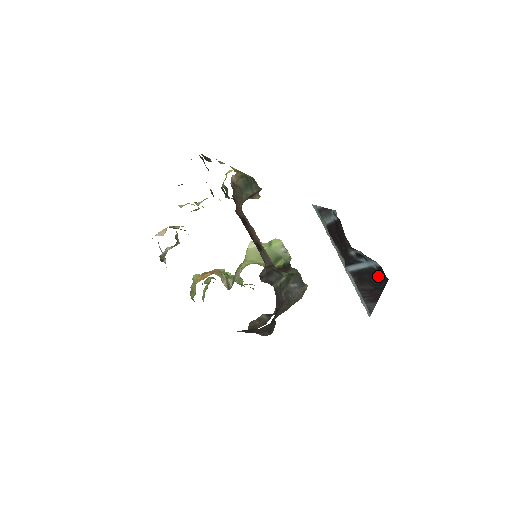
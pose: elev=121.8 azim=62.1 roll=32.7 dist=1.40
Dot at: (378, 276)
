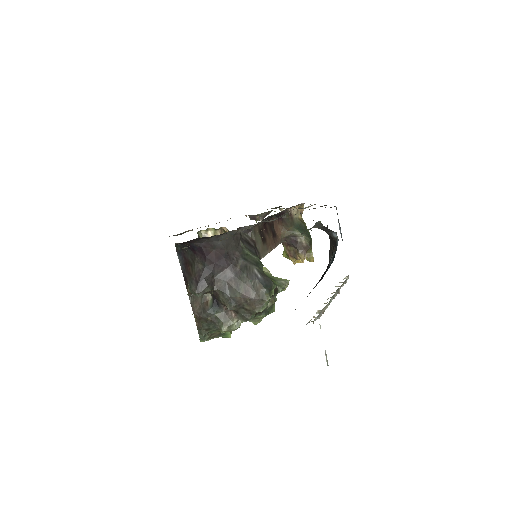
Dot at: occluded
